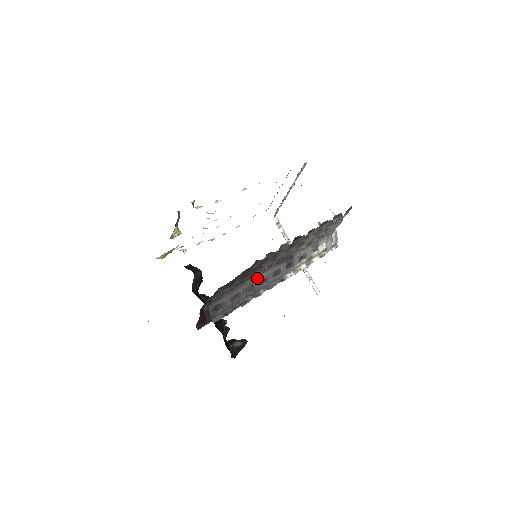
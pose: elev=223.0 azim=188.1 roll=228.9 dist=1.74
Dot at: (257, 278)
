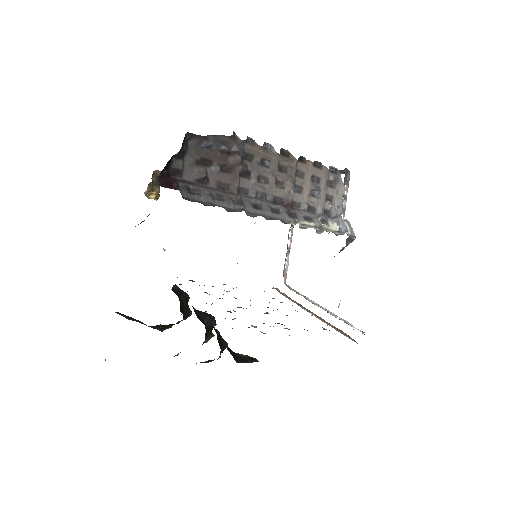
Dot at: (246, 198)
